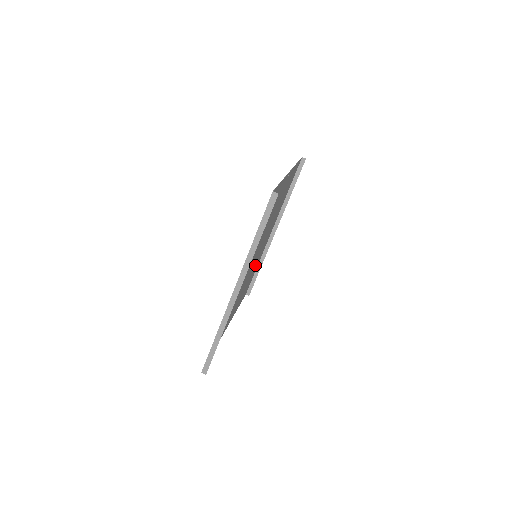
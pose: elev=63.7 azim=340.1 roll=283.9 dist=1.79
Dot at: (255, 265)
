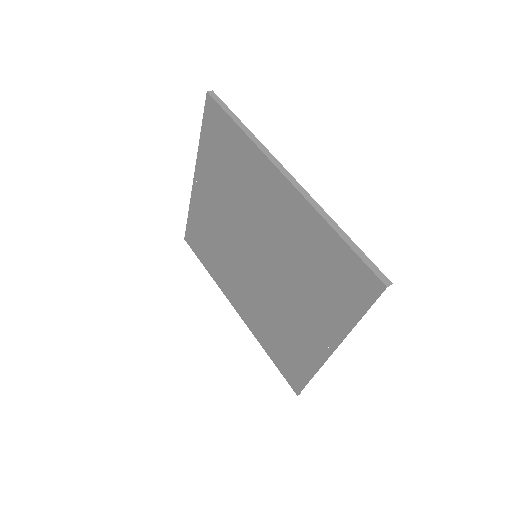
Dot at: (265, 318)
